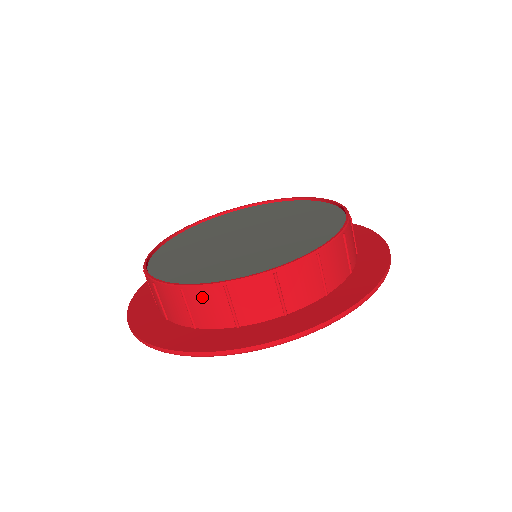
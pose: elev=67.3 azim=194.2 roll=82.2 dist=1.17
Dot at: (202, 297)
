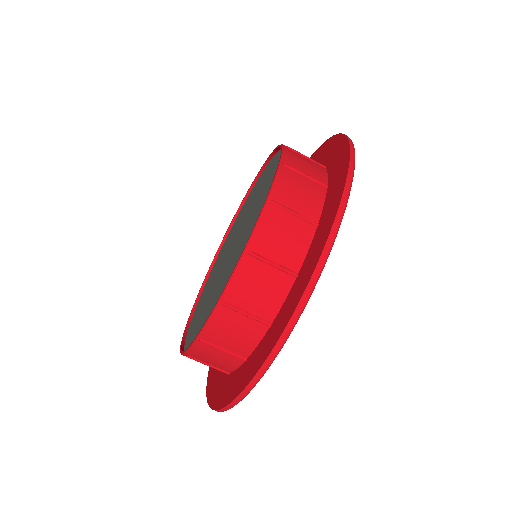
Dot at: (201, 355)
